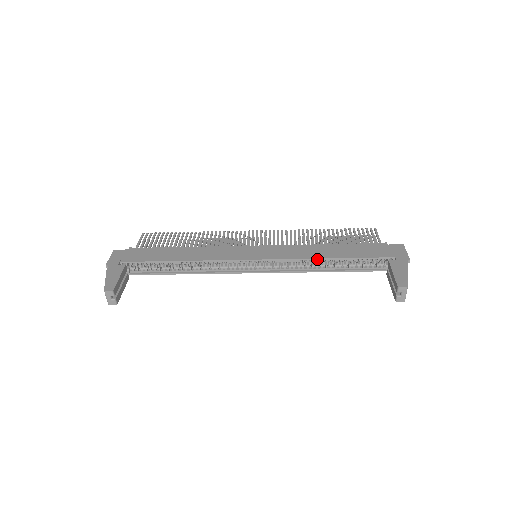
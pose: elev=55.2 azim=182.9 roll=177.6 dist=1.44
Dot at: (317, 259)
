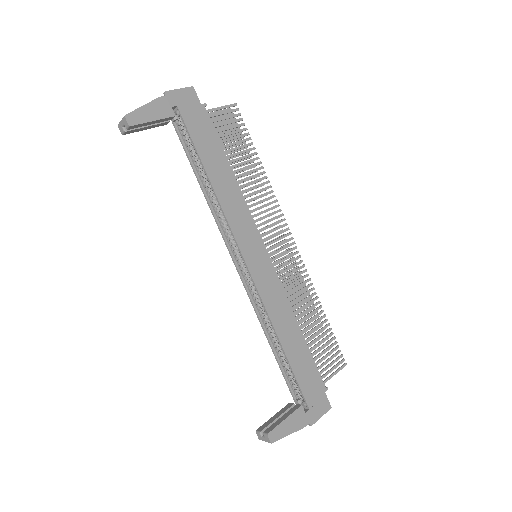
Dot at: (274, 329)
